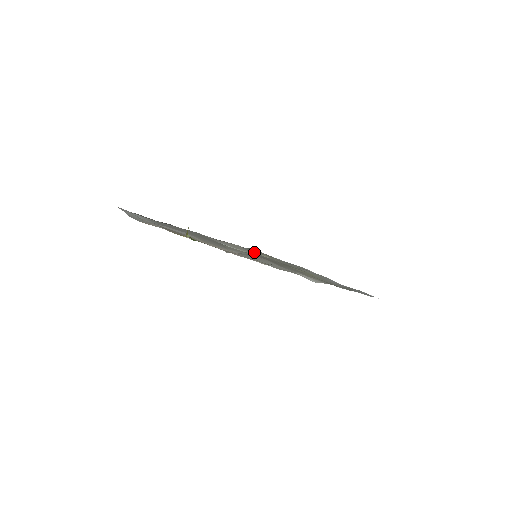
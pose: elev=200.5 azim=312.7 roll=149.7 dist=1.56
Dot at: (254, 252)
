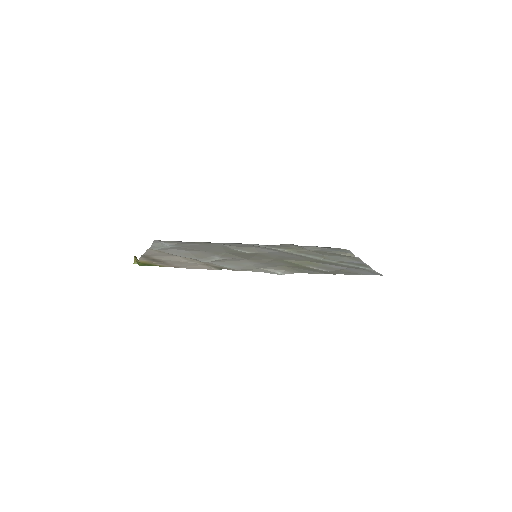
Dot at: (270, 250)
